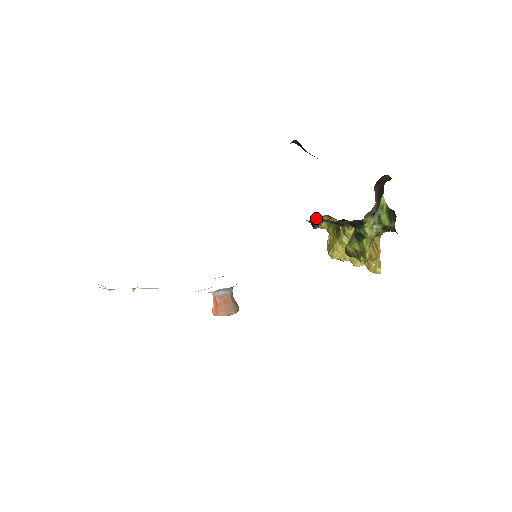
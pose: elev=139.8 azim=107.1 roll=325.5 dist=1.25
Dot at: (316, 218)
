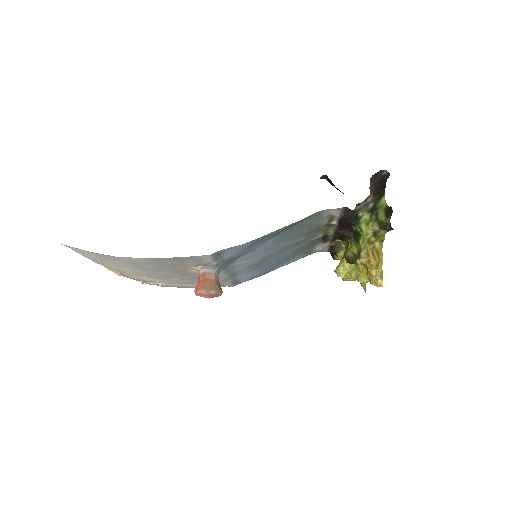
Dot at: (333, 244)
